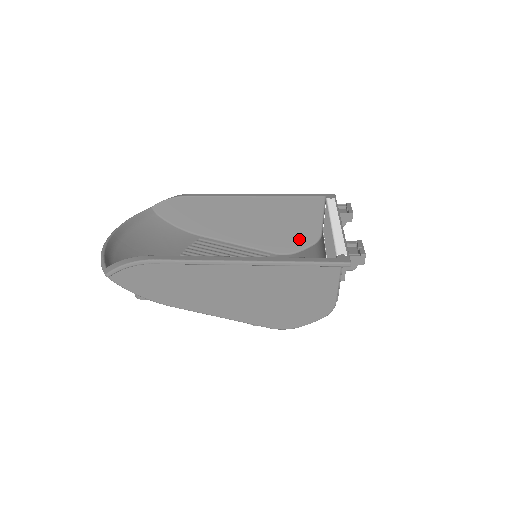
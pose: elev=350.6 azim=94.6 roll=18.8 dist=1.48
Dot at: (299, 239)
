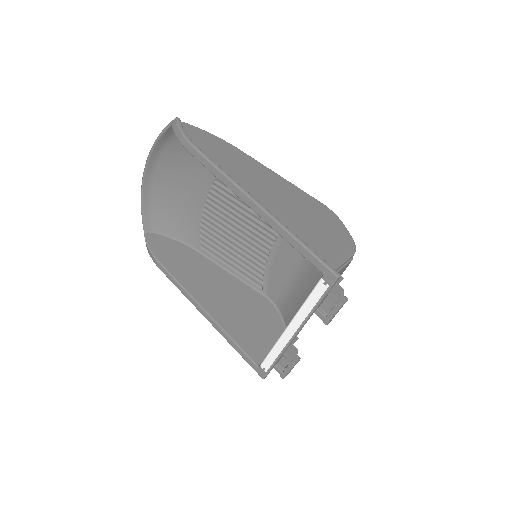
Dot at: occluded
